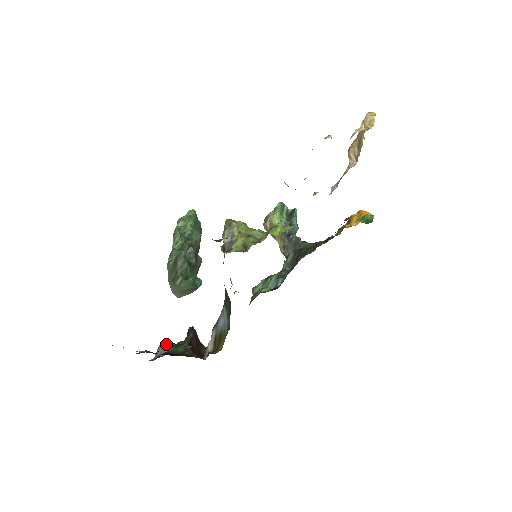
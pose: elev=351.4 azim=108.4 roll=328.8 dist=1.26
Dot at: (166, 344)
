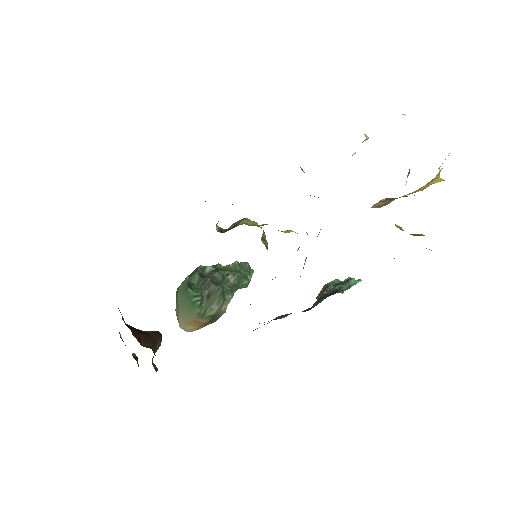
Dot at: occluded
